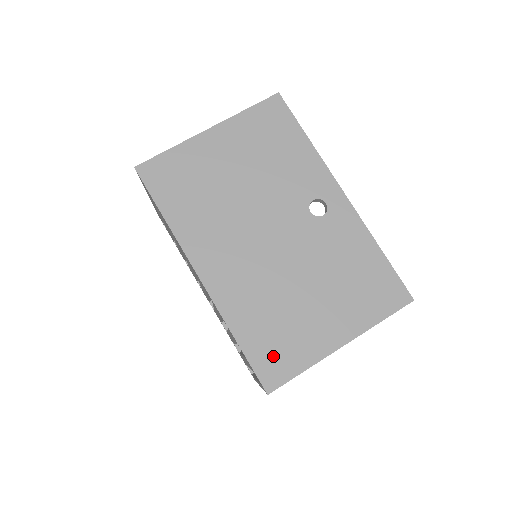
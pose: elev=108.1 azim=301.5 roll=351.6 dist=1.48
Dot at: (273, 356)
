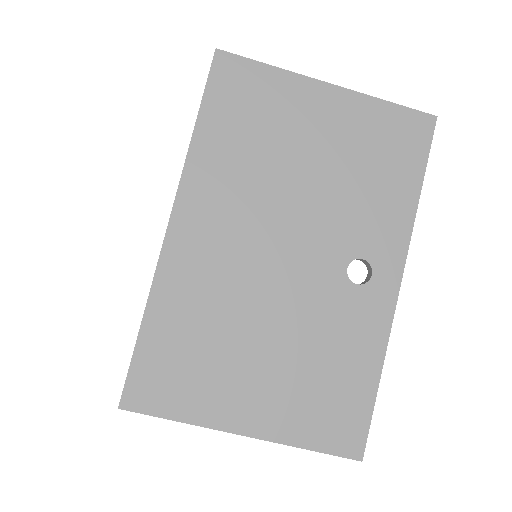
Dot at: (163, 375)
